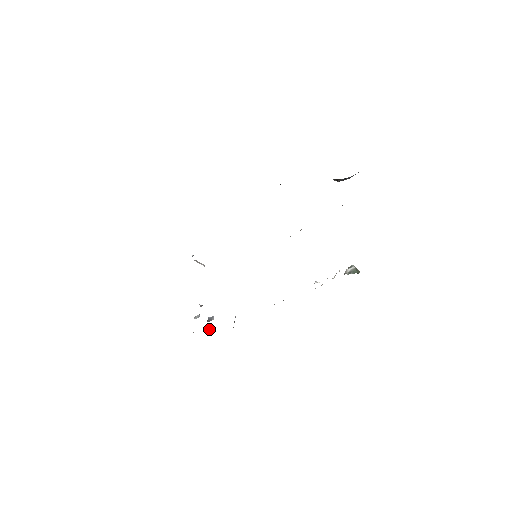
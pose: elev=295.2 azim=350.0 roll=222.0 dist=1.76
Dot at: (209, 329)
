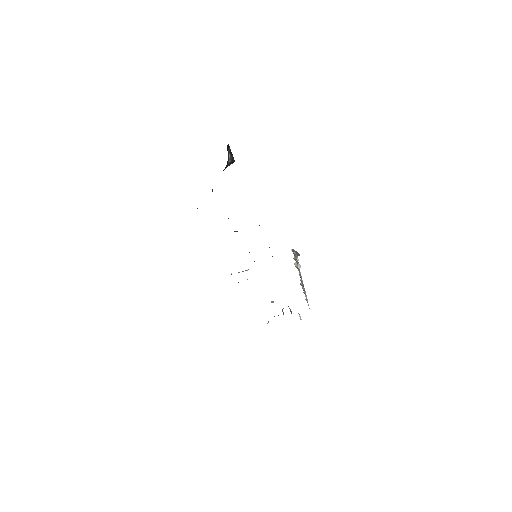
Dot at: occluded
